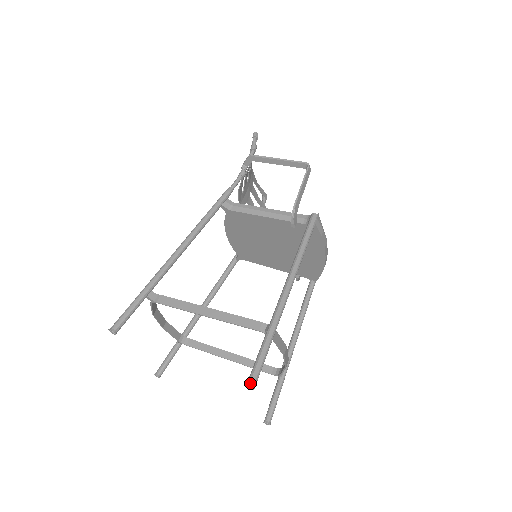
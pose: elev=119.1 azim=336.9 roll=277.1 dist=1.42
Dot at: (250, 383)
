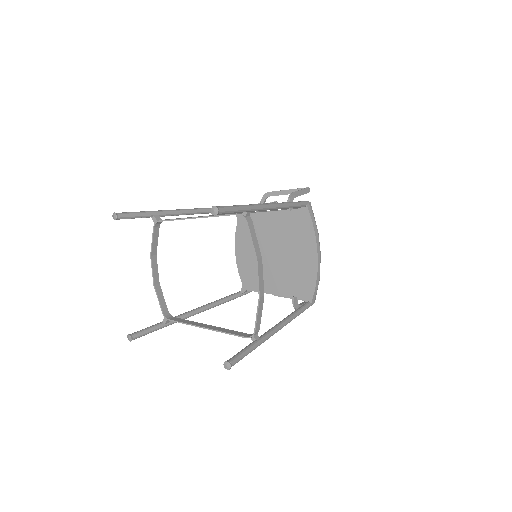
Dot at: (215, 206)
